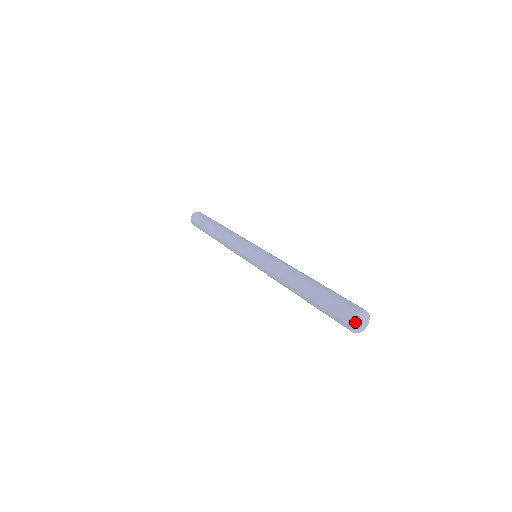
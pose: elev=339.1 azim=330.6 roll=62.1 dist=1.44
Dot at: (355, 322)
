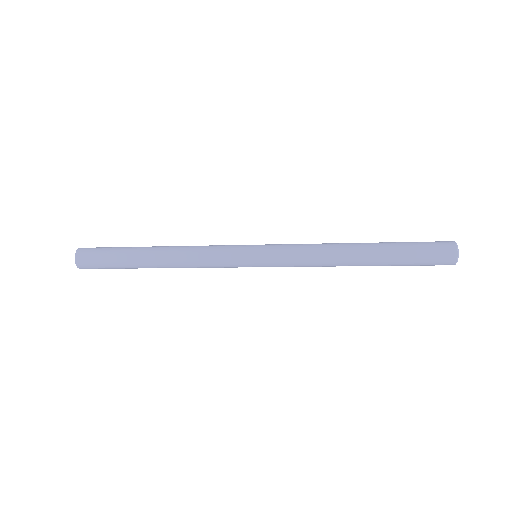
Dot at: (457, 256)
